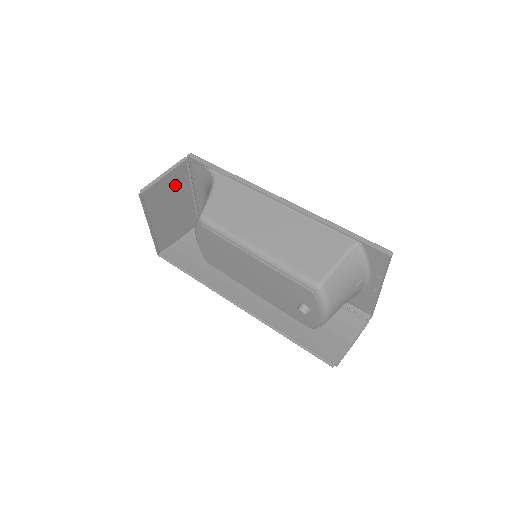
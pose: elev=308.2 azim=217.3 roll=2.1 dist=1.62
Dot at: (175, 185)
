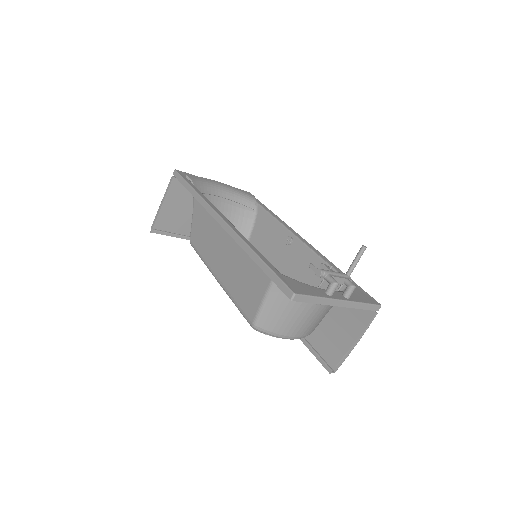
Dot at: (184, 198)
